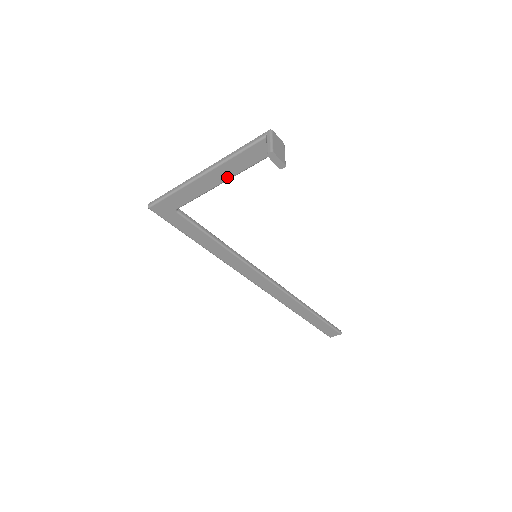
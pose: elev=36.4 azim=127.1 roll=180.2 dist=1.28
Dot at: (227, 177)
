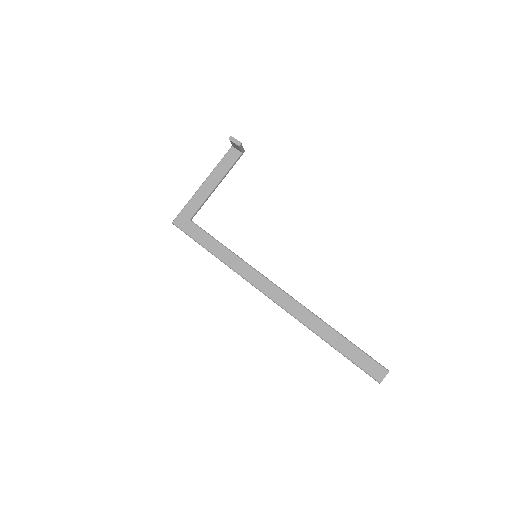
Dot at: (217, 181)
